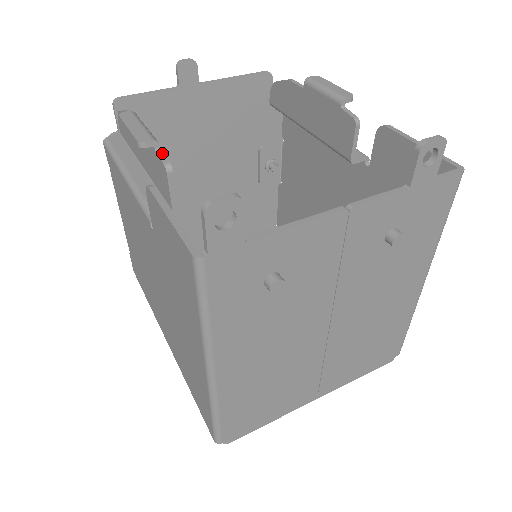
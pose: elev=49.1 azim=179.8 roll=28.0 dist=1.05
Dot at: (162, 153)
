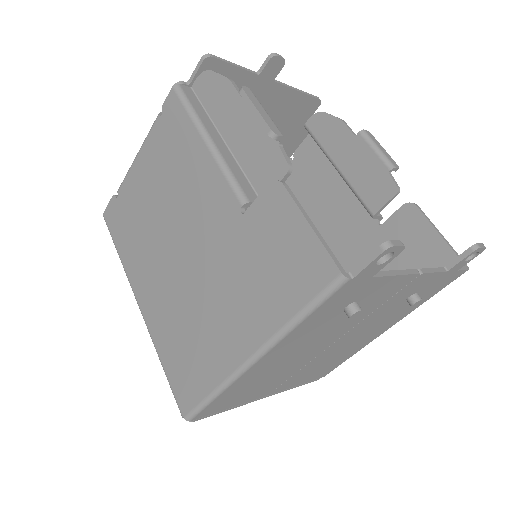
Dot at: (284, 151)
